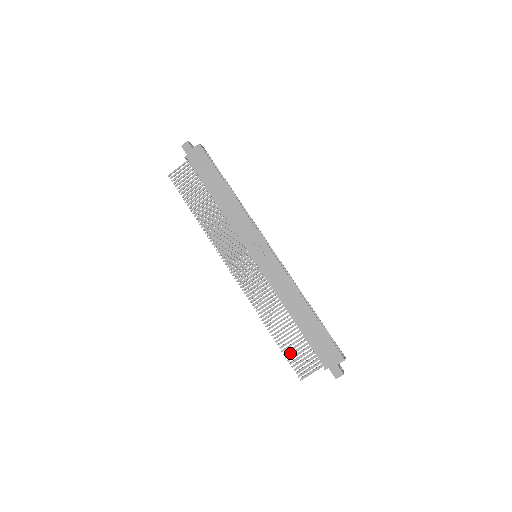
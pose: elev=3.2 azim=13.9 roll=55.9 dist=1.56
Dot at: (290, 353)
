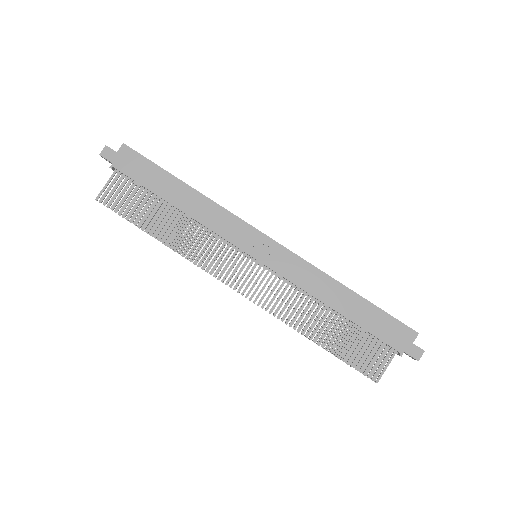
Dot at: (350, 356)
